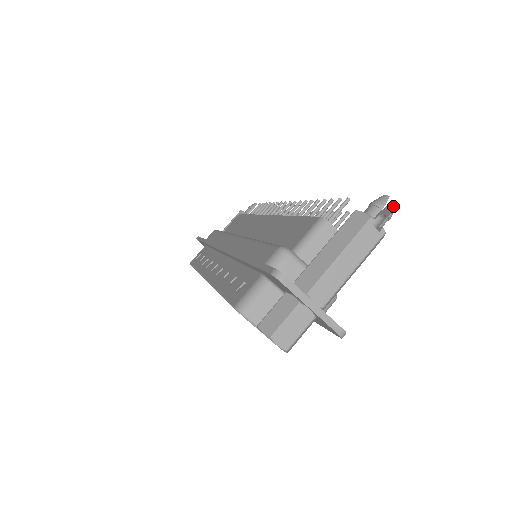
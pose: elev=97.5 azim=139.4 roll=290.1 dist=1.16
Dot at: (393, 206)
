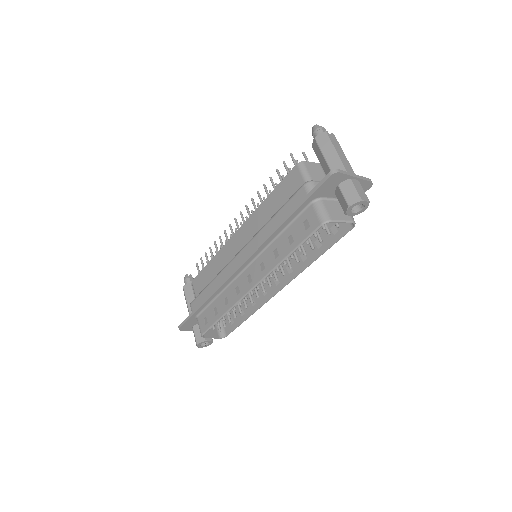
Dot at: occluded
